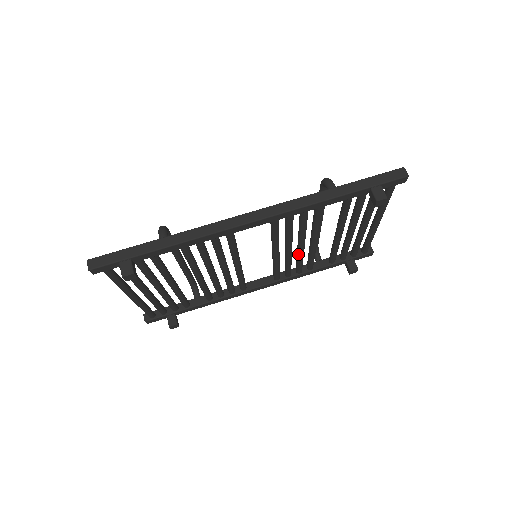
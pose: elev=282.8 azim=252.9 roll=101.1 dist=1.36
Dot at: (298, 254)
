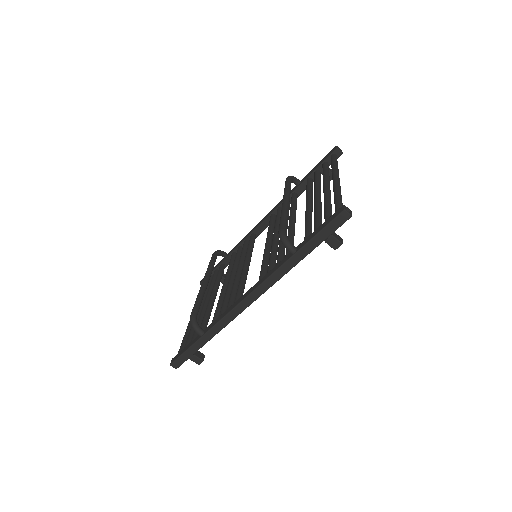
Dot at: occluded
